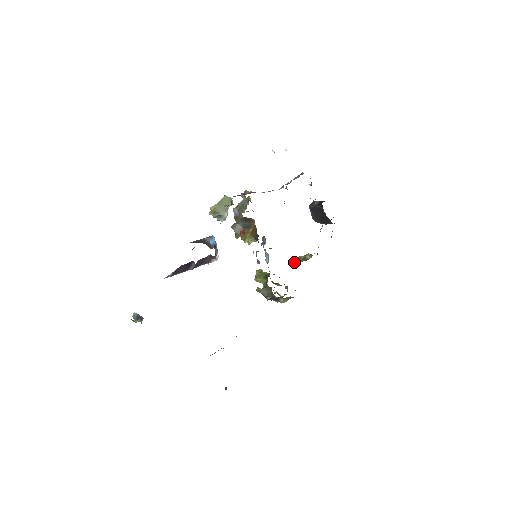
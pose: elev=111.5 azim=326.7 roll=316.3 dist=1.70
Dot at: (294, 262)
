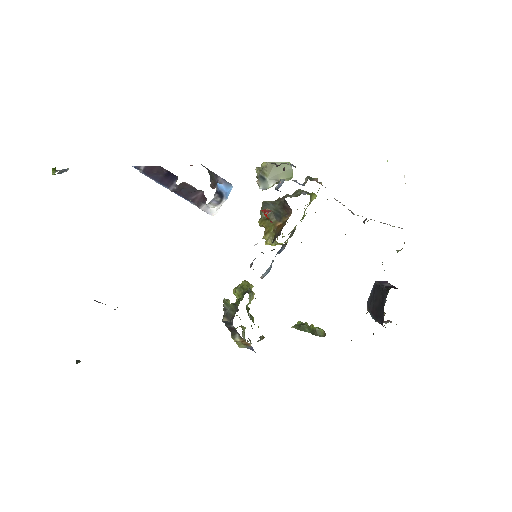
Dot at: (300, 324)
